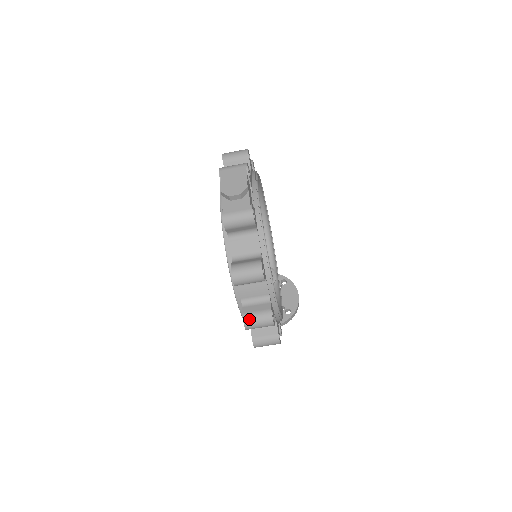
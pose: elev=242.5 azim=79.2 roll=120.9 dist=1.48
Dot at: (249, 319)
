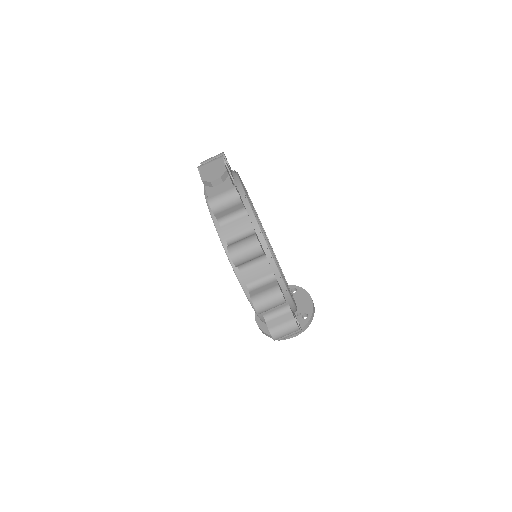
Dot at: (258, 300)
